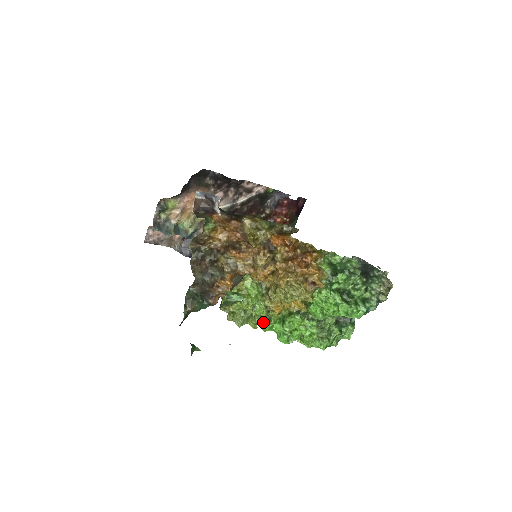
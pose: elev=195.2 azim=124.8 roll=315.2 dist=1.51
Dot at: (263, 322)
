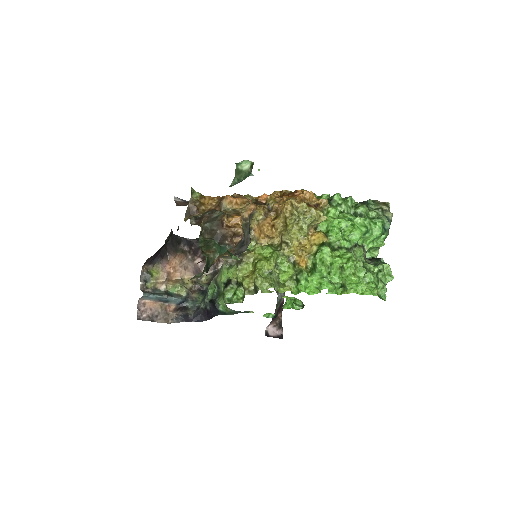
Dot at: (296, 286)
